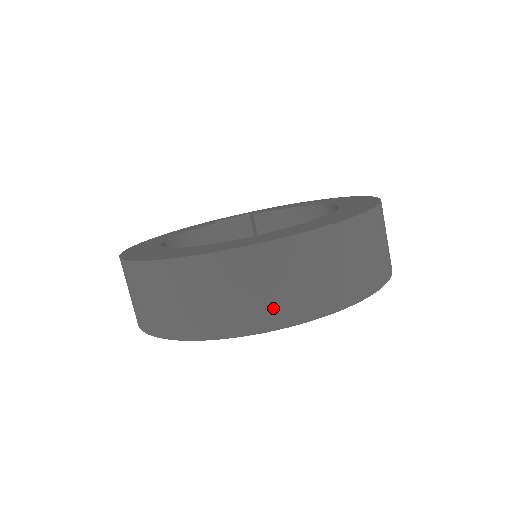
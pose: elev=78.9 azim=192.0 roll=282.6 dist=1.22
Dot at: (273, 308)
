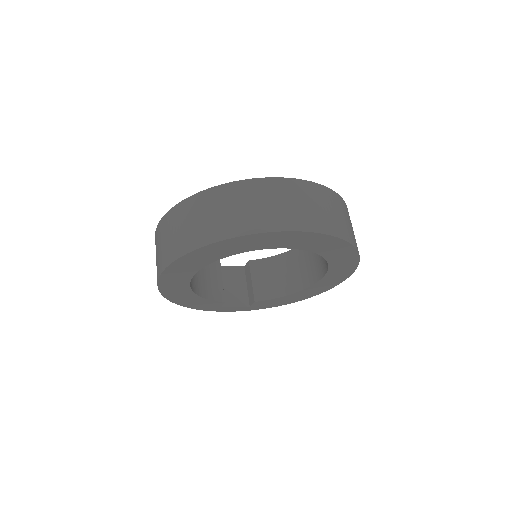
Dot at: (281, 217)
